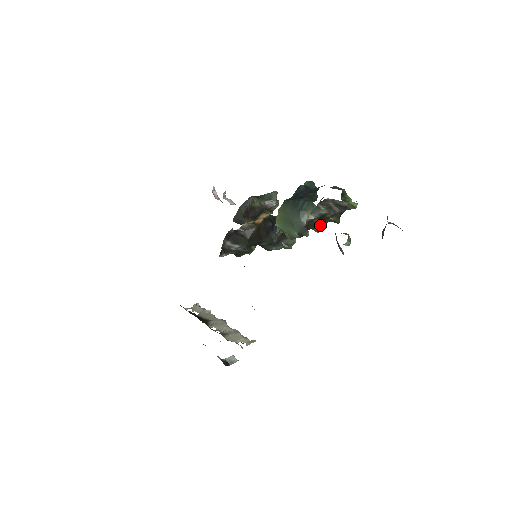
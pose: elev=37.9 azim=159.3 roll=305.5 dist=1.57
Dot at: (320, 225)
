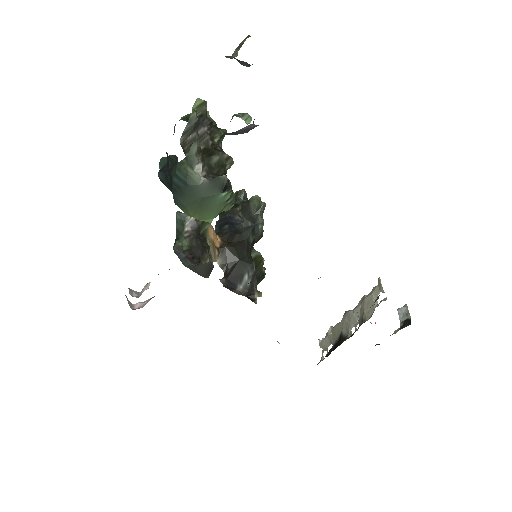
Dot at: (221, 158)
